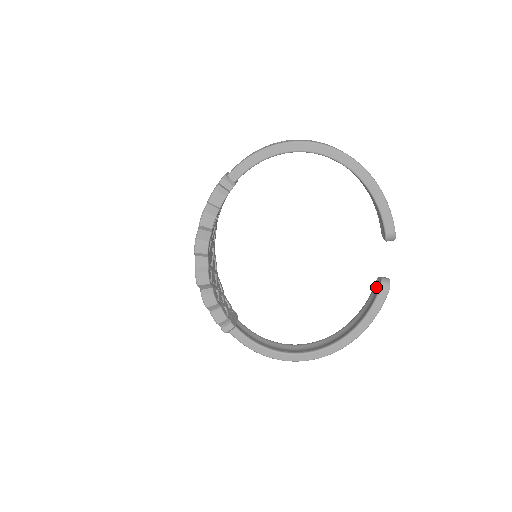
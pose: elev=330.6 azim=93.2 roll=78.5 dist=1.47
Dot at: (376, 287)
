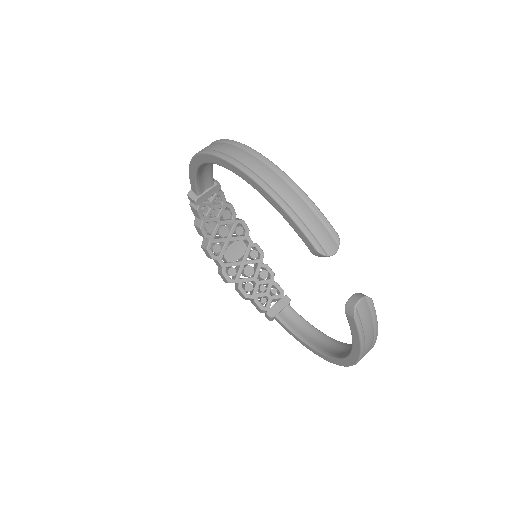
Dot at: occluded
